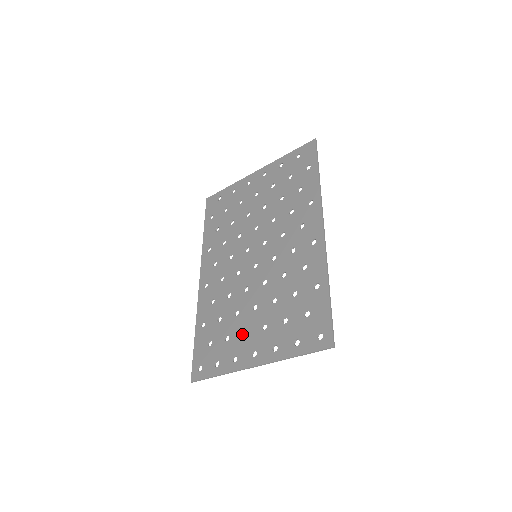
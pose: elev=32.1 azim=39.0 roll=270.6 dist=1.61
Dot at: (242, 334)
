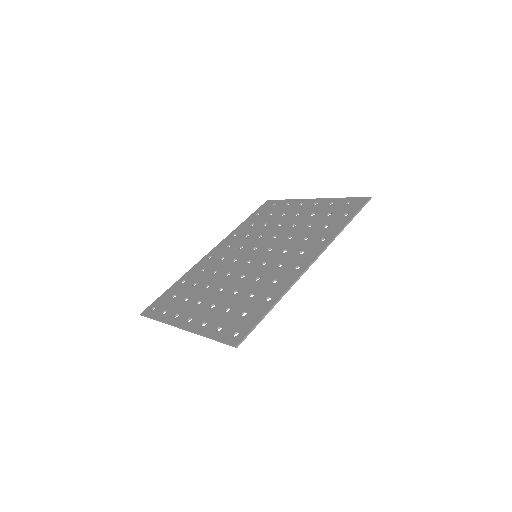
Dot at: (196, 302)
